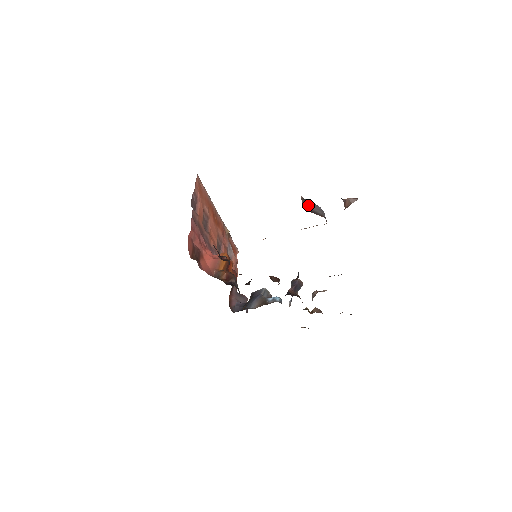
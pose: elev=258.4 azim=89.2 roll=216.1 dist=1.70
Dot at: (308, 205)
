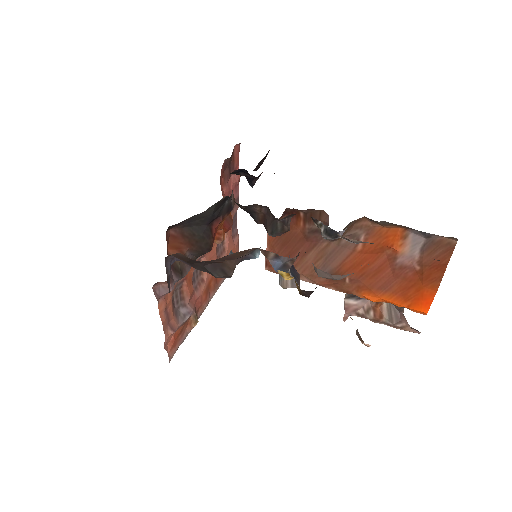
Dot at: occluded
